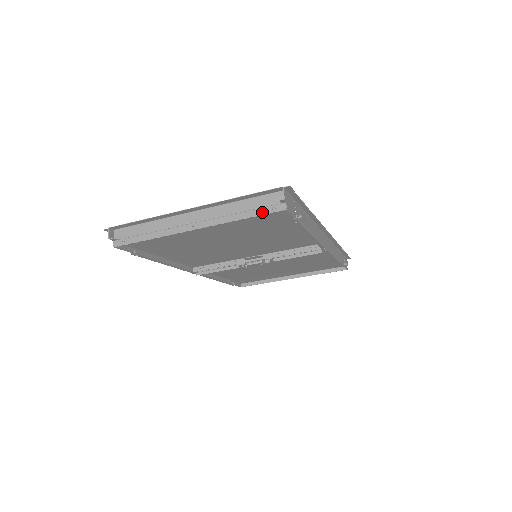
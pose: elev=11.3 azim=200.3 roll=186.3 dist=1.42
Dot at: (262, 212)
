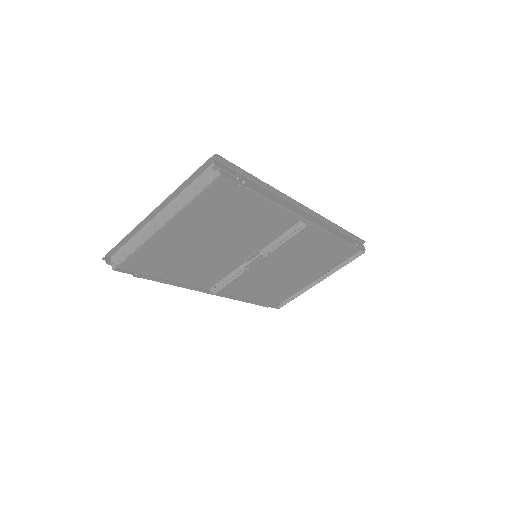
Dot at: (204, 185)
